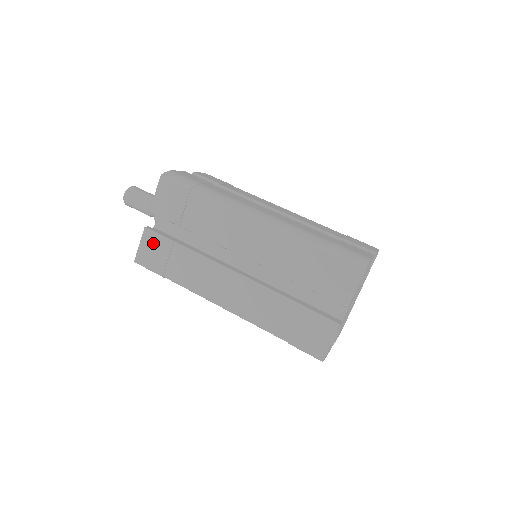
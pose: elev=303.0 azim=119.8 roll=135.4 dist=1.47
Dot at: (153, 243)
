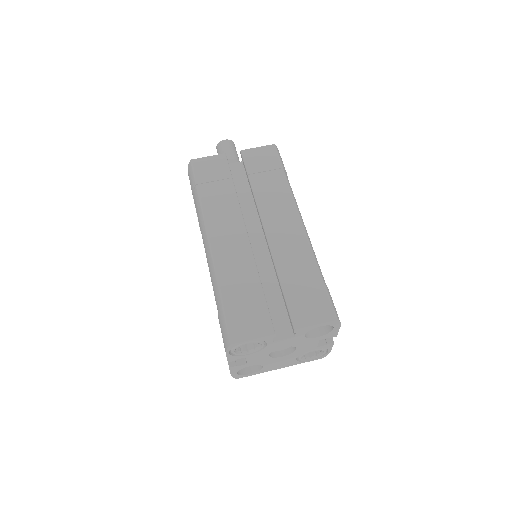
Dot at: (218, 165)
